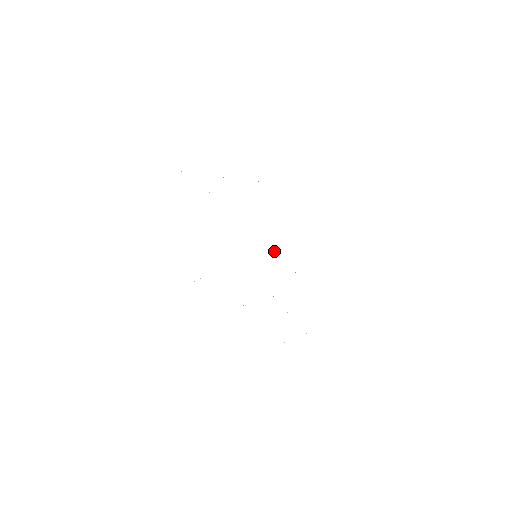
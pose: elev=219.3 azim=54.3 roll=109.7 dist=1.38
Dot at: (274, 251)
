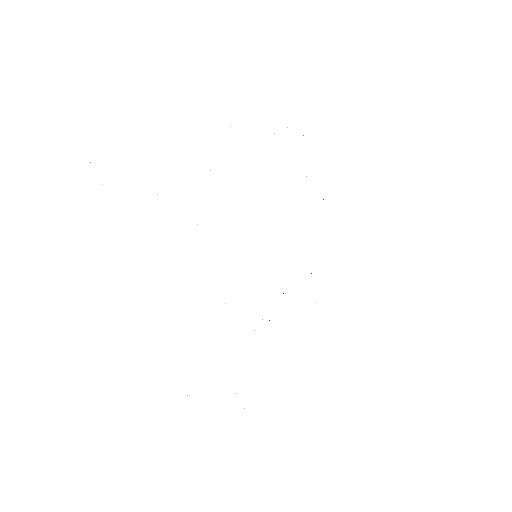
Dot at: occluded
